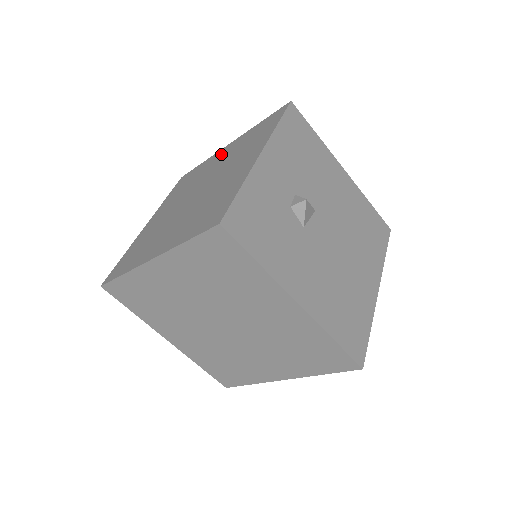
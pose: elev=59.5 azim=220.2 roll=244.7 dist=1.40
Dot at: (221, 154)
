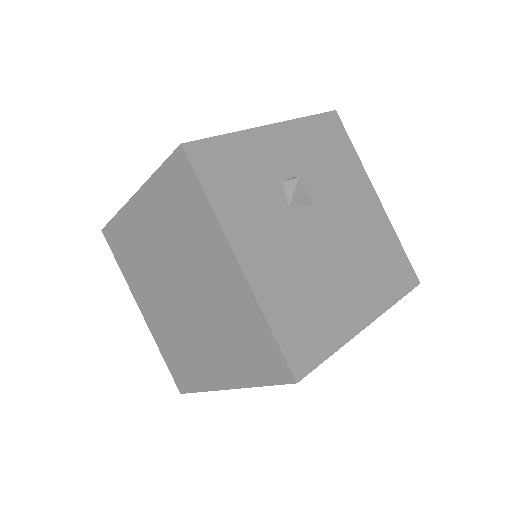
Dot at: occluded
